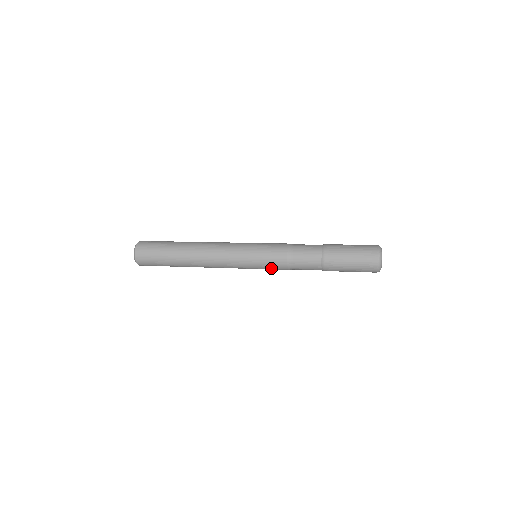
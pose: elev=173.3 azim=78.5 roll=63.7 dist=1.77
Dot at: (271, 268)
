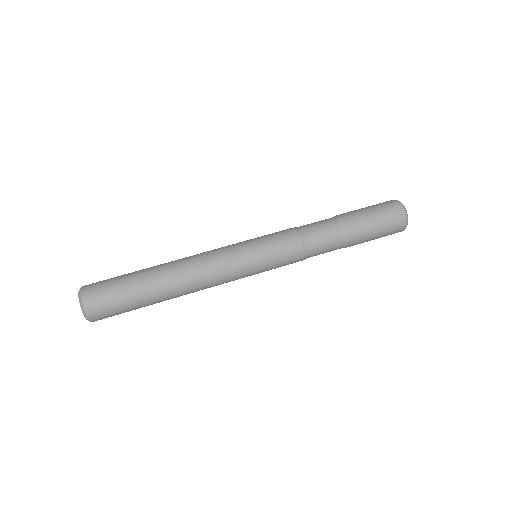
Dot at: occluded
